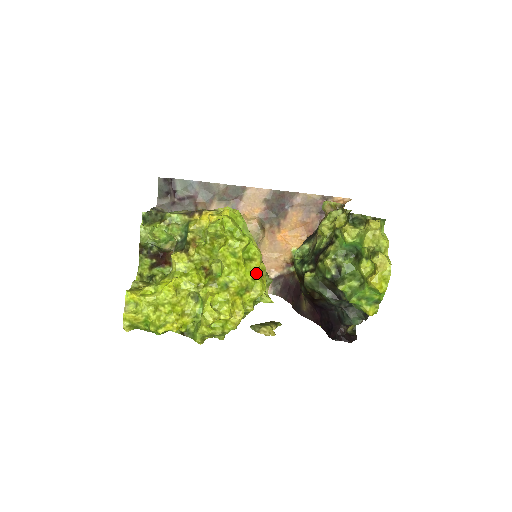
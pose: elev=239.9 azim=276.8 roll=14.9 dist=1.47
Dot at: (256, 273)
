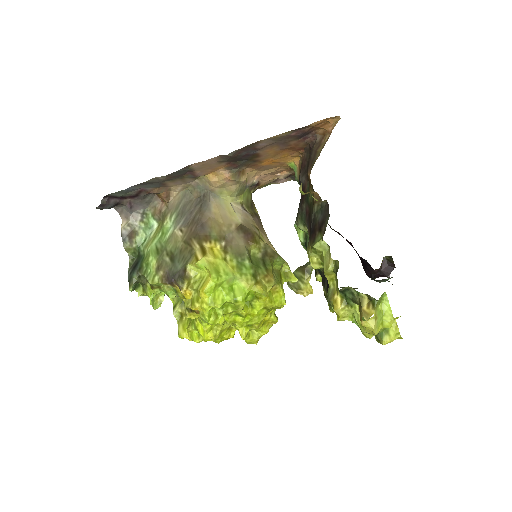
Dot at: (268, 306)
